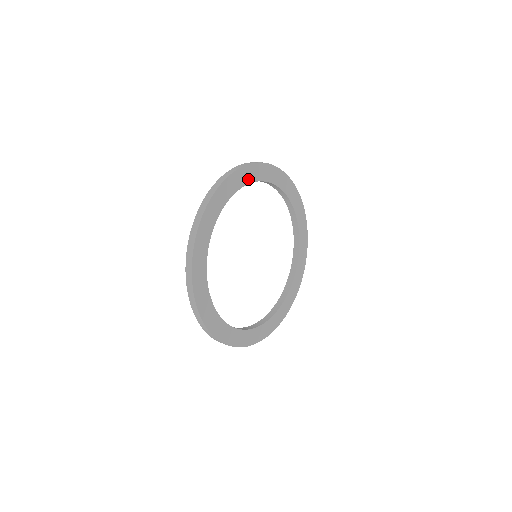
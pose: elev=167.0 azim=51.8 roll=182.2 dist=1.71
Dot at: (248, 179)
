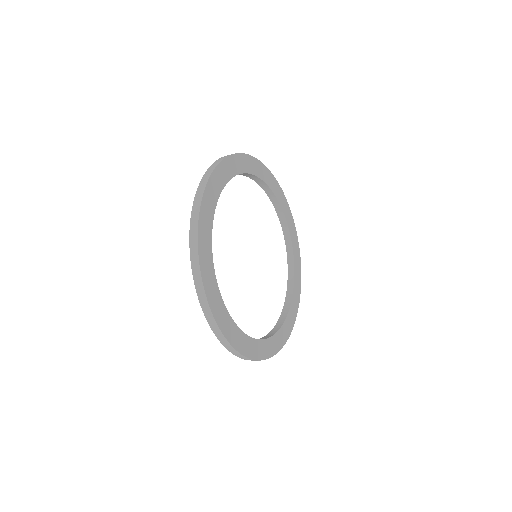
Dot at: (221, 183)
